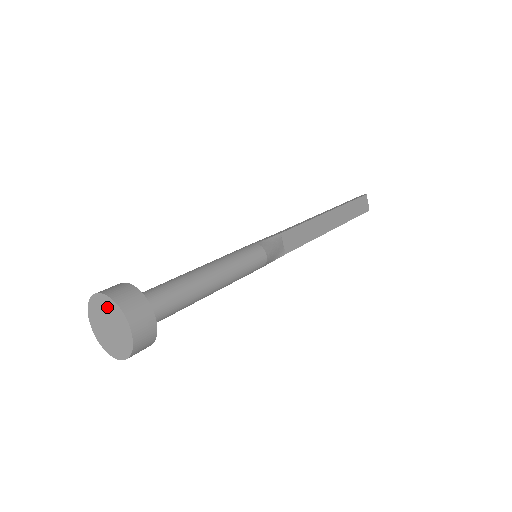
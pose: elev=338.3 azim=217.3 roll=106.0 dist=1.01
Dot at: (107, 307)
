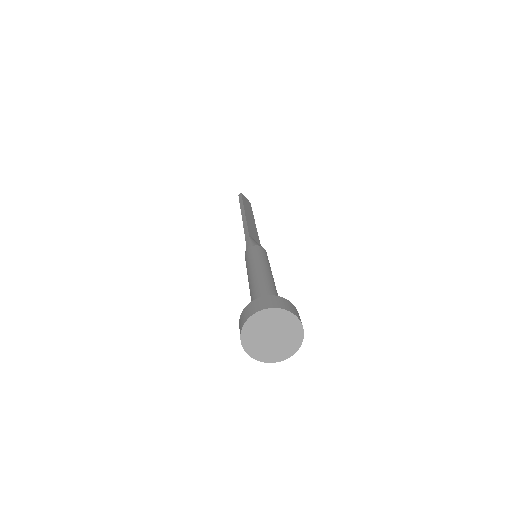
Dot at: (265, 320)
